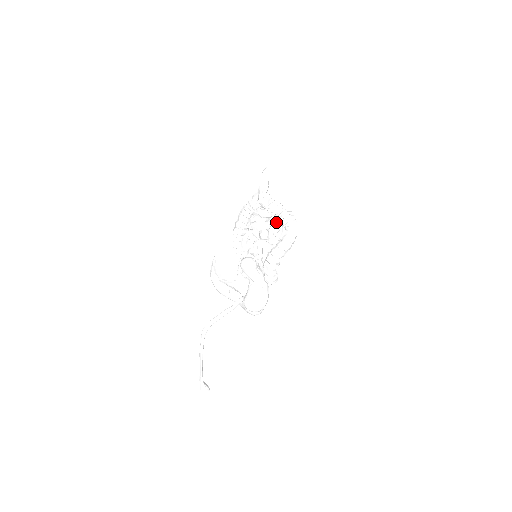
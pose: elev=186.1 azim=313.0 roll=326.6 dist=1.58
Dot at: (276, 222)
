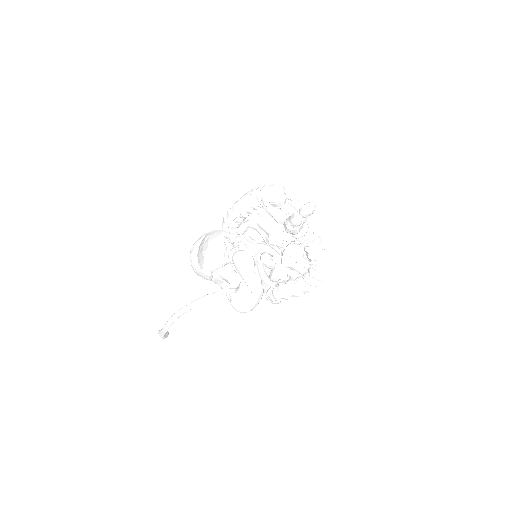
Dot at: occluded
